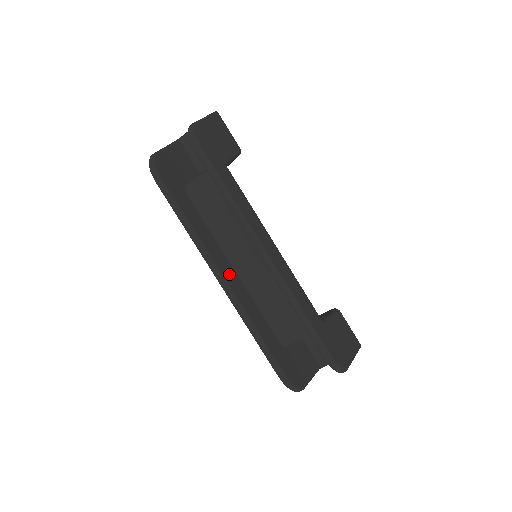
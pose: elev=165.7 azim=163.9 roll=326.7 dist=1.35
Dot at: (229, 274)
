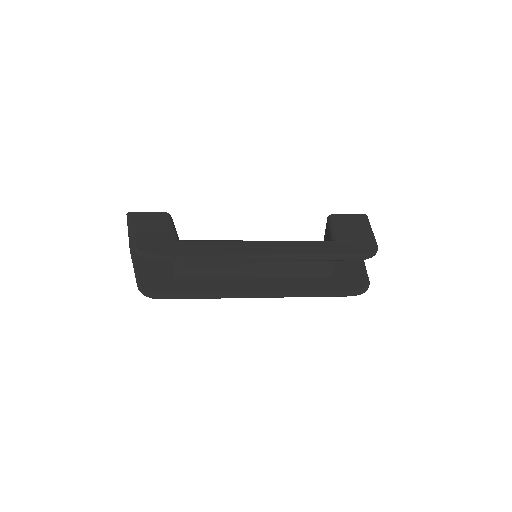
Dot at: (258, 286)
